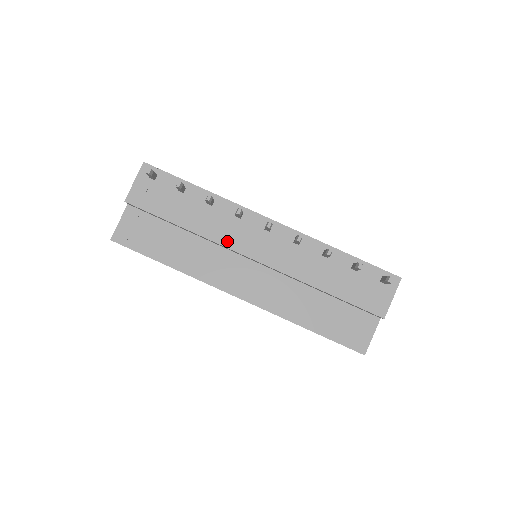
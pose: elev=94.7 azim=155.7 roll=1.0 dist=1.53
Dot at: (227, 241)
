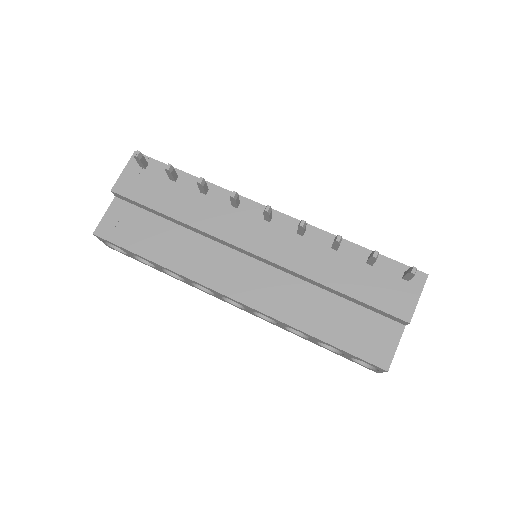
Dot at: (221, 232)
